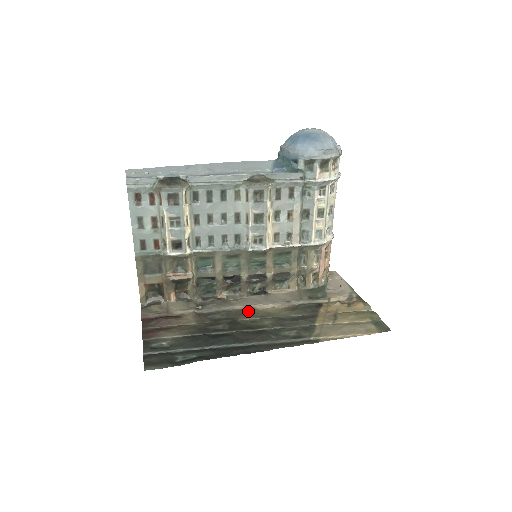
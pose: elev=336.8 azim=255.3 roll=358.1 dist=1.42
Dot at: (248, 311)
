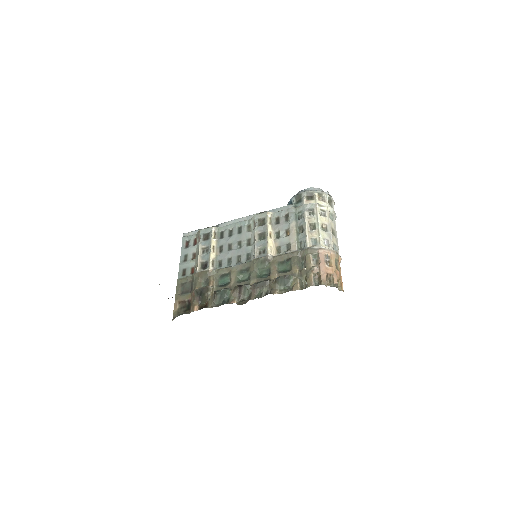
Dot at: occluded
